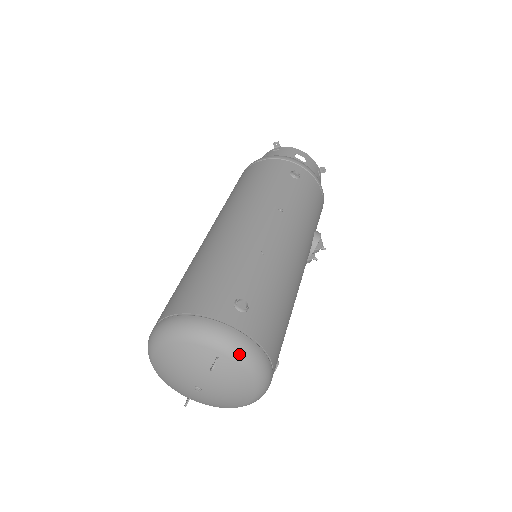
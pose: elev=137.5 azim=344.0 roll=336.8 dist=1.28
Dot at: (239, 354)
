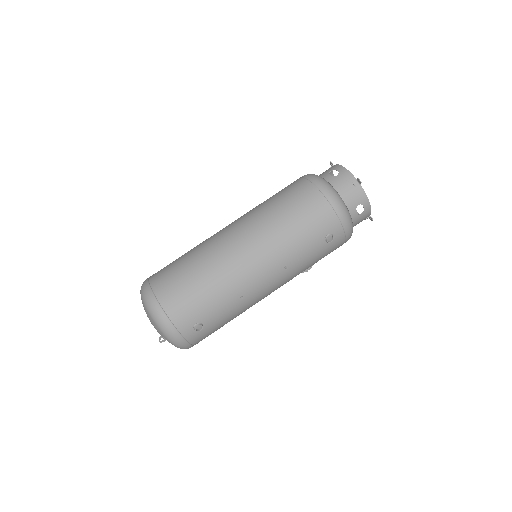
Dot at: (177, 346)
